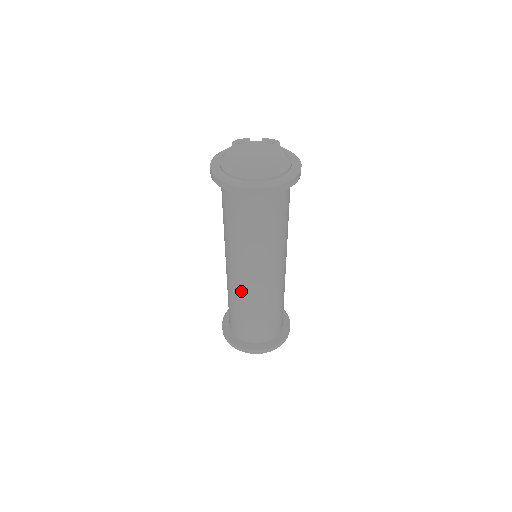
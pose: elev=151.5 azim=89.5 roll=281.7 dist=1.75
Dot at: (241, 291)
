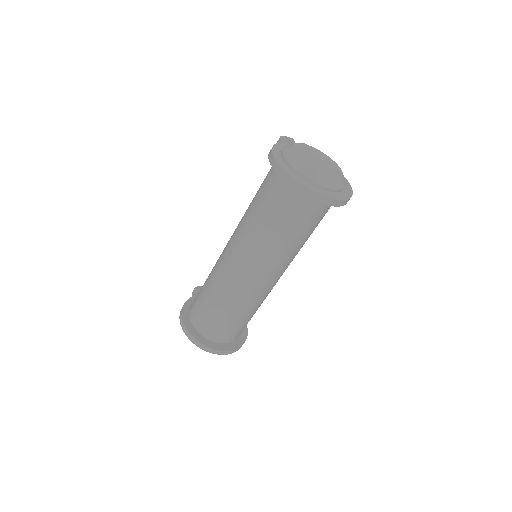
Dot at: (237, 289)
